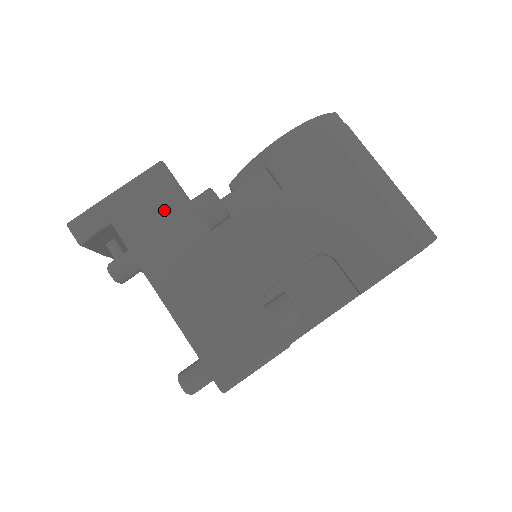
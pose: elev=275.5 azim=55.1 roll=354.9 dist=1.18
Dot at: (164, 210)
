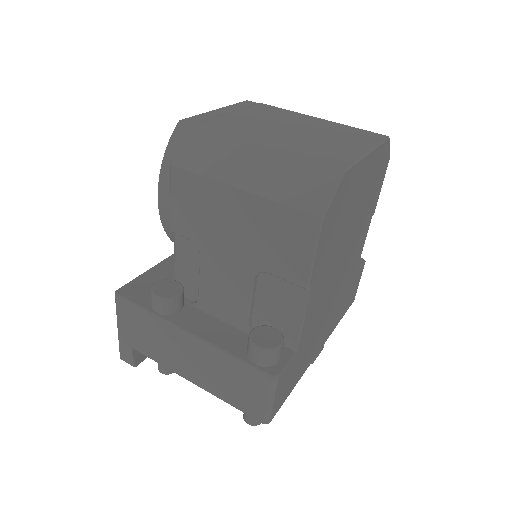
Dot at: (143, 326)
